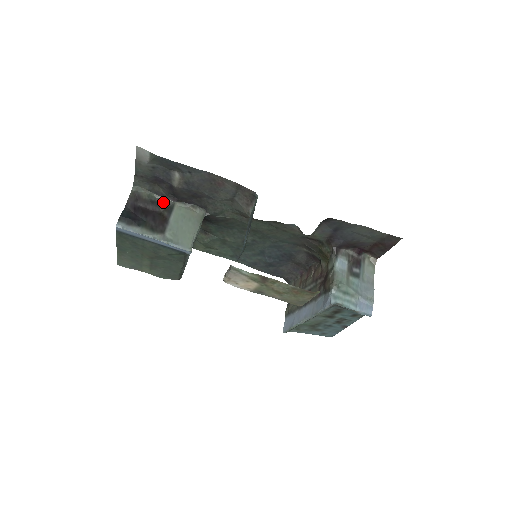
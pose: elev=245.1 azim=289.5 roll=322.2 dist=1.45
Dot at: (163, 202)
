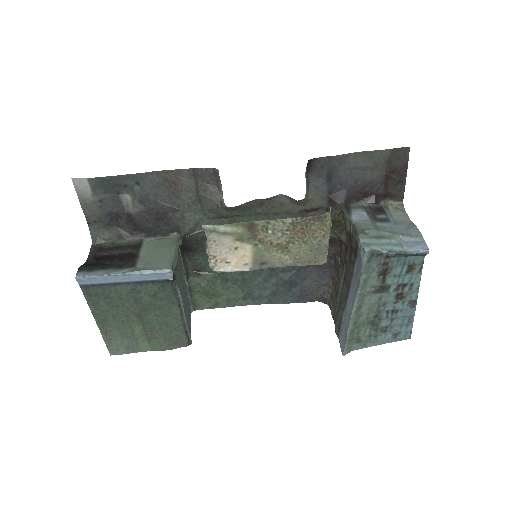
Dot at: (129, 244)
